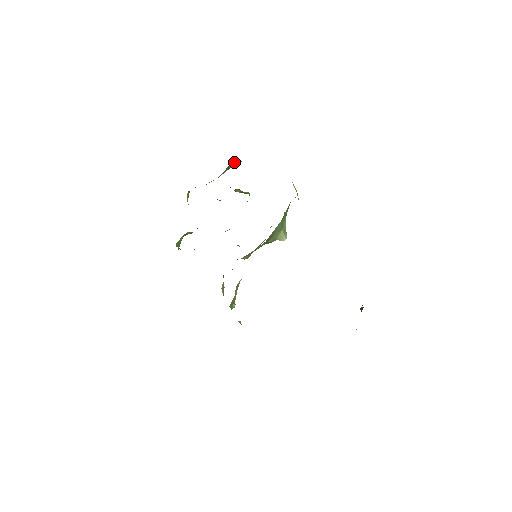
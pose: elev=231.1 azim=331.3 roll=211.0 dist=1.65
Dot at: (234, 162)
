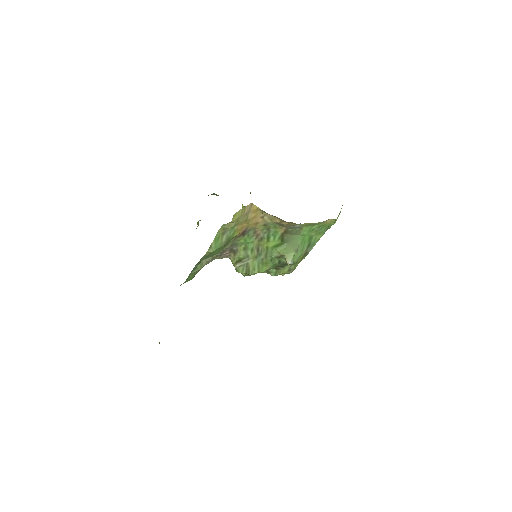
Dot at: occluded
